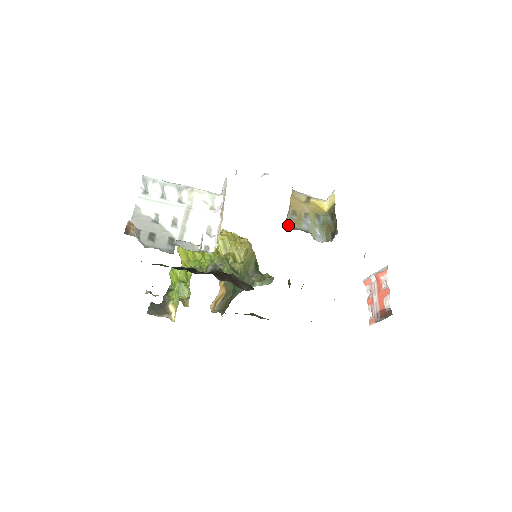
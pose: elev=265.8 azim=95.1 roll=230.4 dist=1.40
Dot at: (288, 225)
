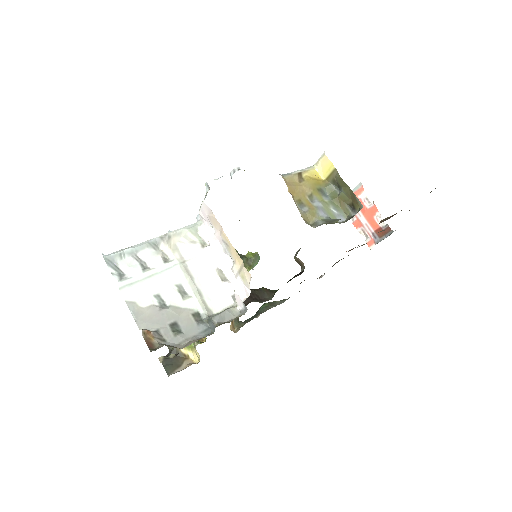
Dot at: occluded
